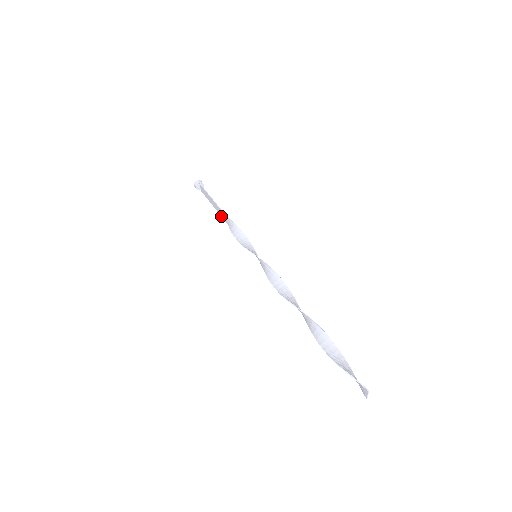
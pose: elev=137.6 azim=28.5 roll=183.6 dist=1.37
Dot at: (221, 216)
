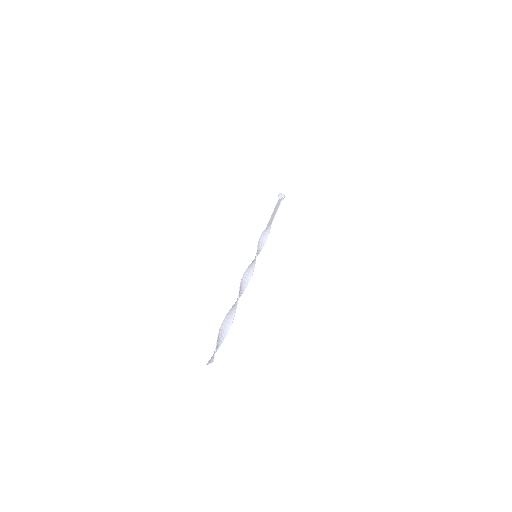
Dot at: (269, 221)
